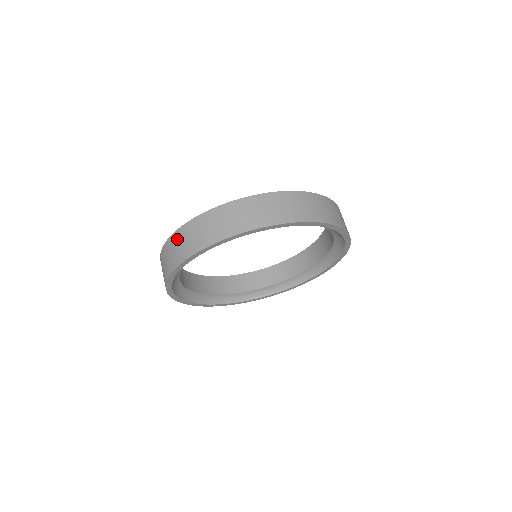
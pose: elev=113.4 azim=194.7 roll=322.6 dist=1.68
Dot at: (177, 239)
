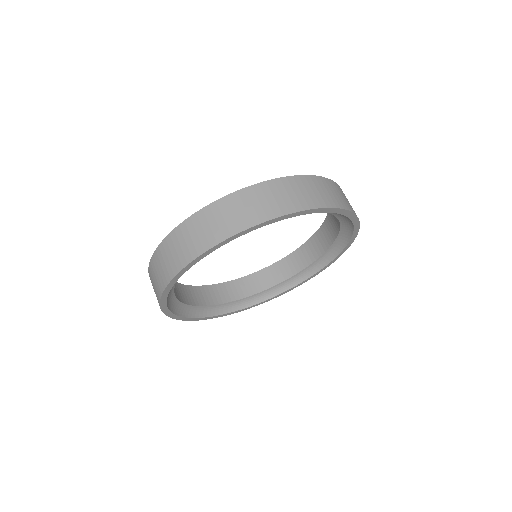
Dot at: (152, 285)
